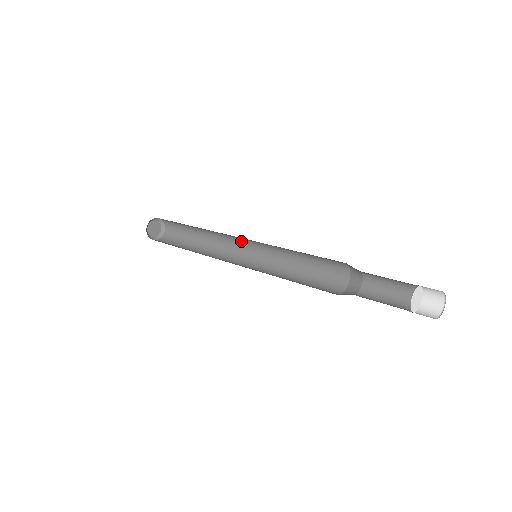
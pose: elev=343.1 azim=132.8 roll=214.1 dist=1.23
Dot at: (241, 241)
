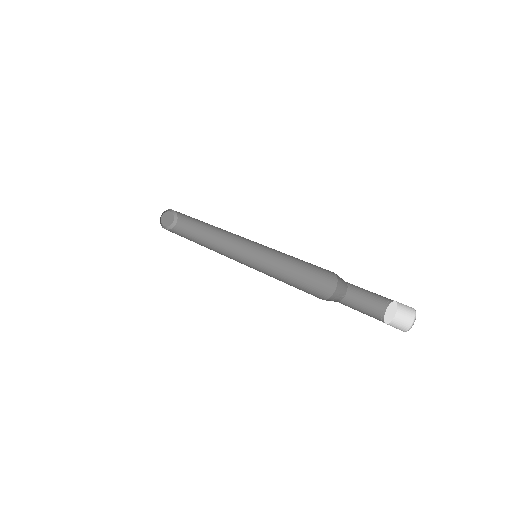
Dot at: (245, 244)
